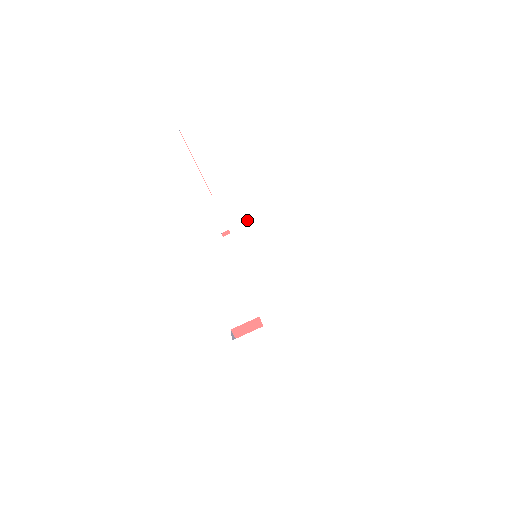
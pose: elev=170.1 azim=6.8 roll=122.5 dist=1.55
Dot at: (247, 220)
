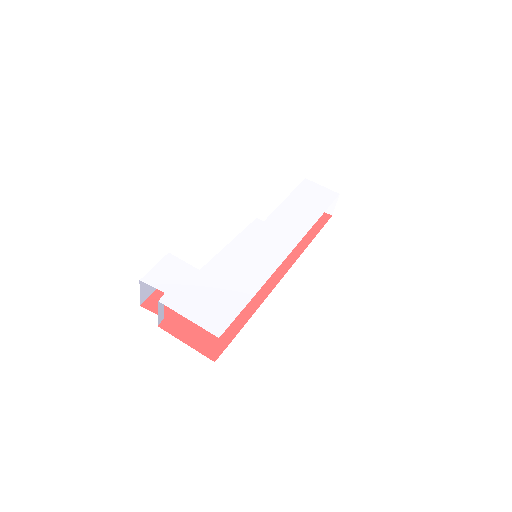
Dot at: (282, 227)
